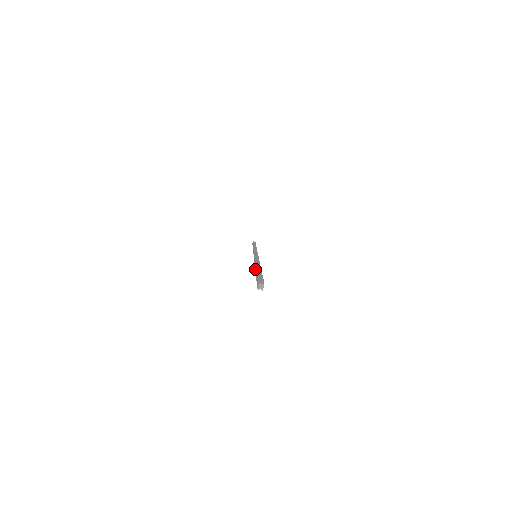
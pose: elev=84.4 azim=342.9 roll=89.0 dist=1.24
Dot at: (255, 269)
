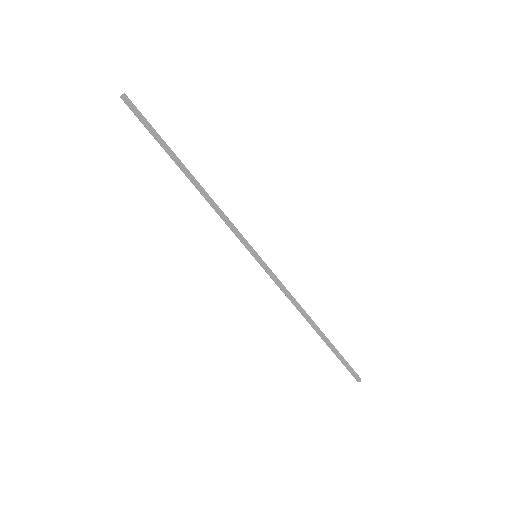
Dot at: (313, 328)
